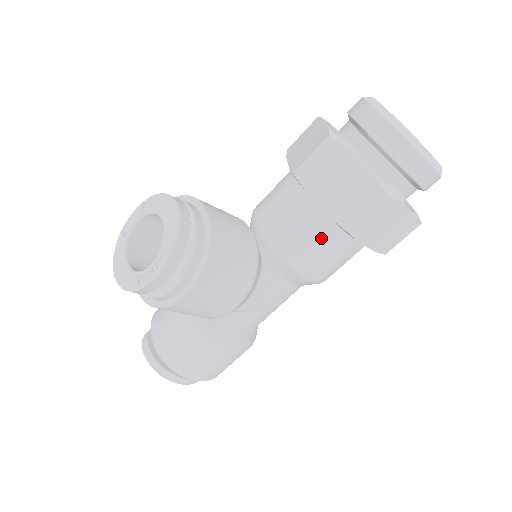
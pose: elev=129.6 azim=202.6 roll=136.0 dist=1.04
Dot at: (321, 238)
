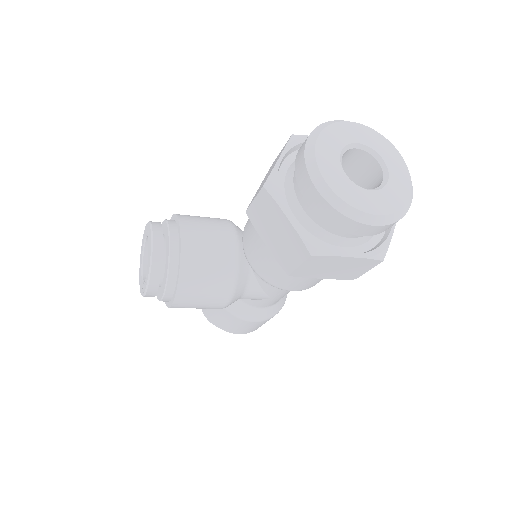
Dot at: (280, 266)
